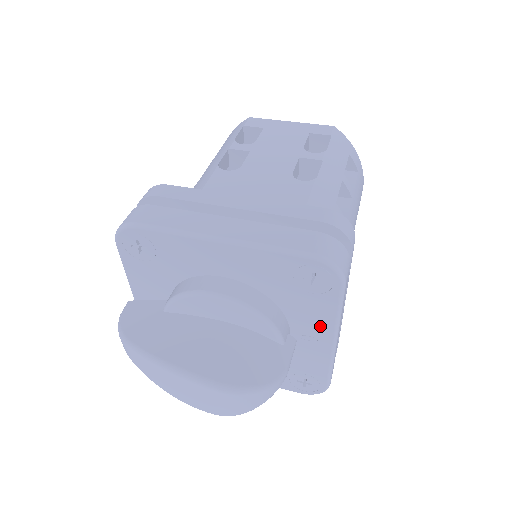
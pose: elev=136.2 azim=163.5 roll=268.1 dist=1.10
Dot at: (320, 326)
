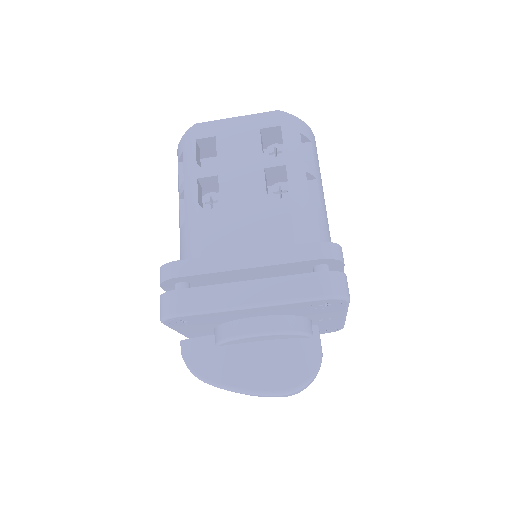
Dot at: (334, 315)
